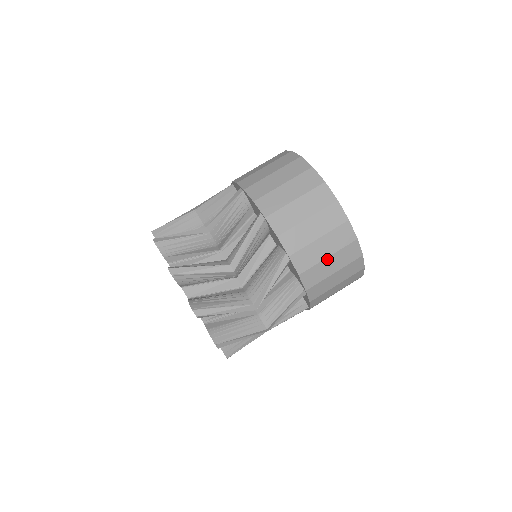
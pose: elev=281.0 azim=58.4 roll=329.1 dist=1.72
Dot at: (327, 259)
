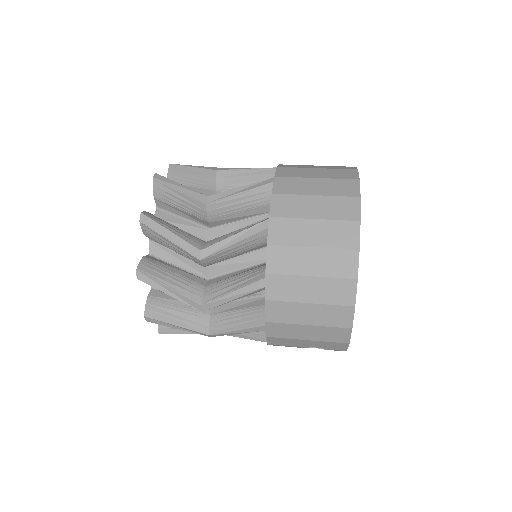
Dot at: (313, 197)
